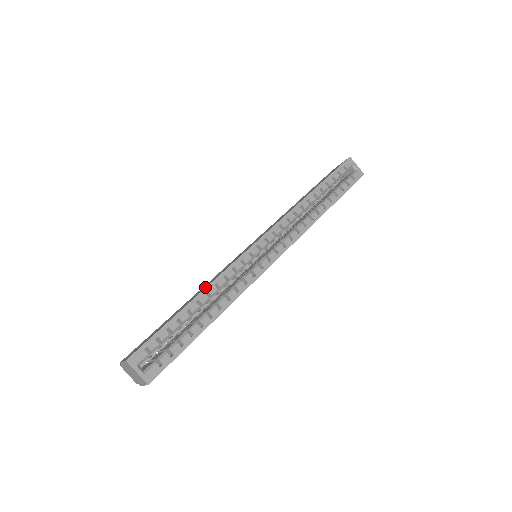
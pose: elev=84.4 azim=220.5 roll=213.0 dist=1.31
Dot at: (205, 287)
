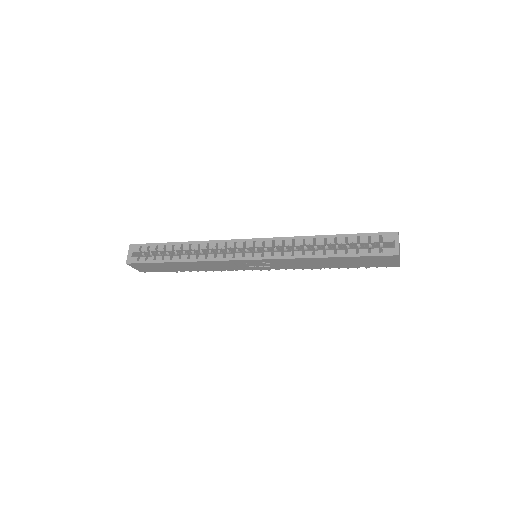
Dot at: (196, 242)
